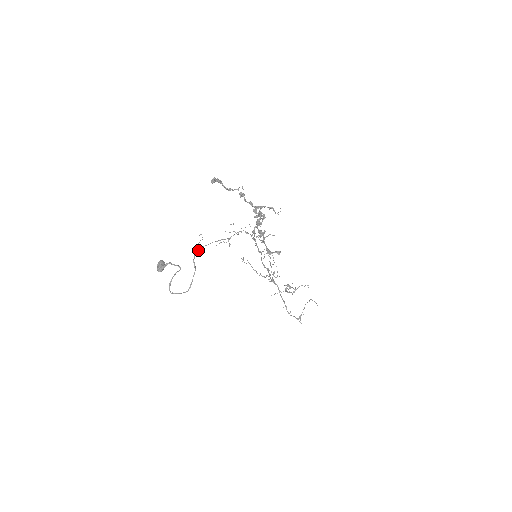
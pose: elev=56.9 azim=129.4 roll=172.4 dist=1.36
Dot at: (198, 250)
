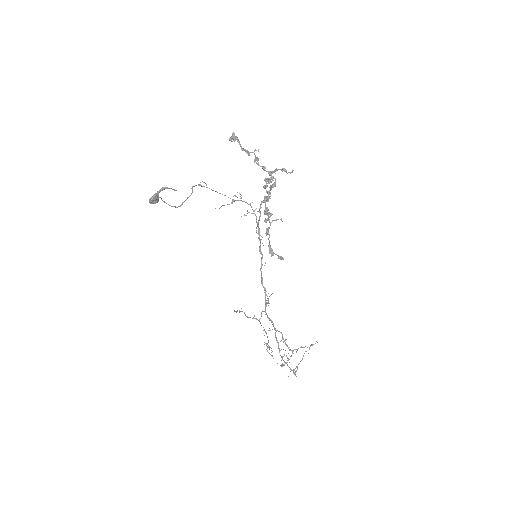
Dot at: (200, 185)
